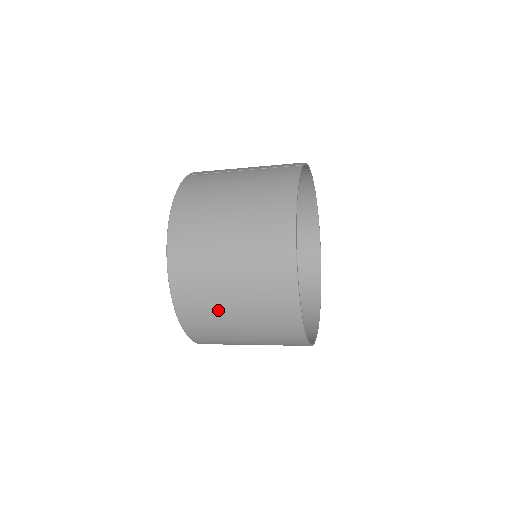
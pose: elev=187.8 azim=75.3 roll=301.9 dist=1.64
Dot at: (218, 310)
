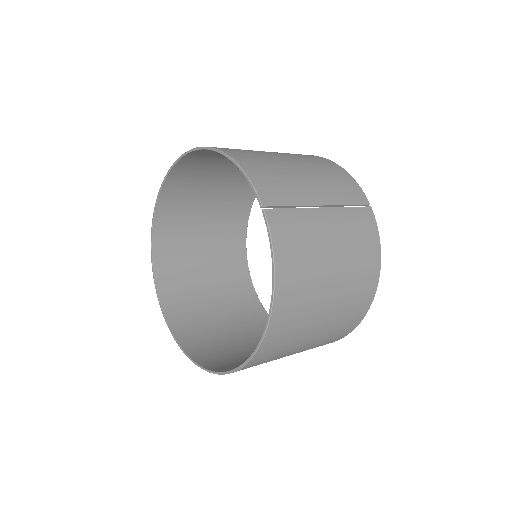
Dot at: occluded
